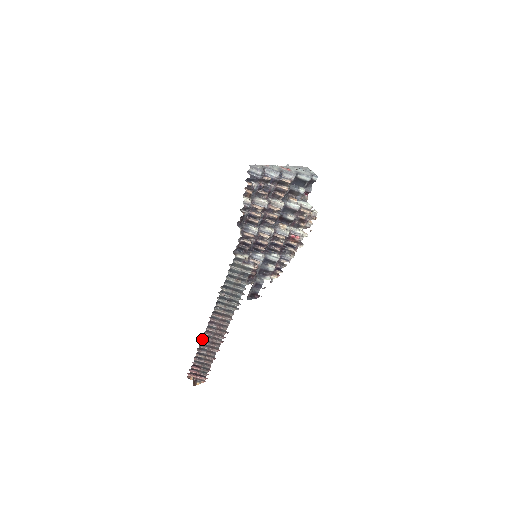
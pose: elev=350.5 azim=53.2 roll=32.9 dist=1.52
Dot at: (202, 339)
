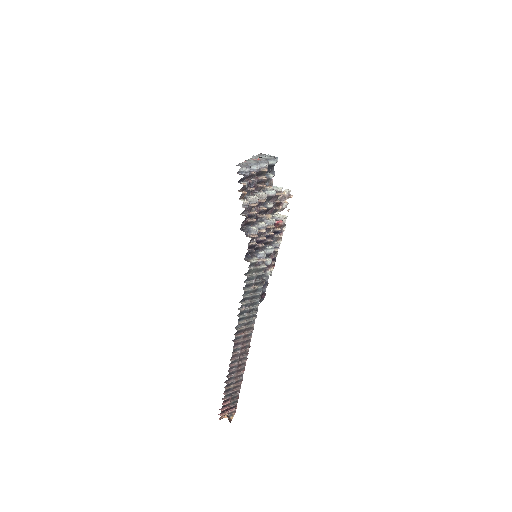
Dot at: (229, 368)
